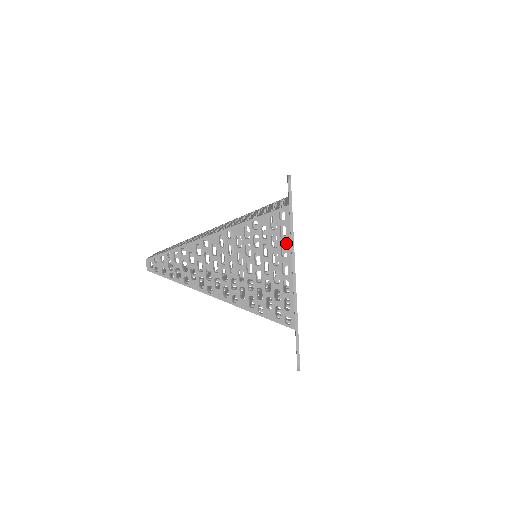
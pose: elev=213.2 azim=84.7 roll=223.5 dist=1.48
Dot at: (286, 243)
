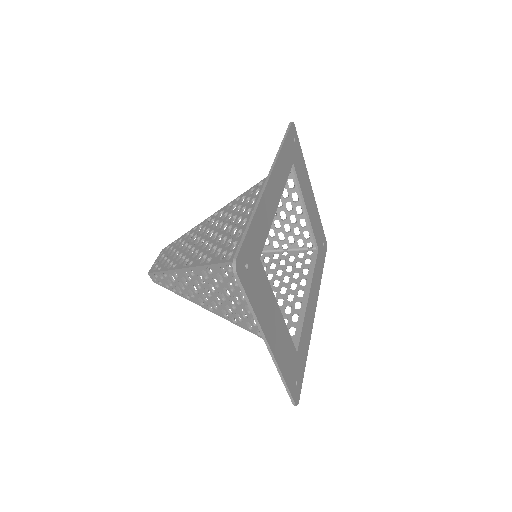
Dot at: occluded
